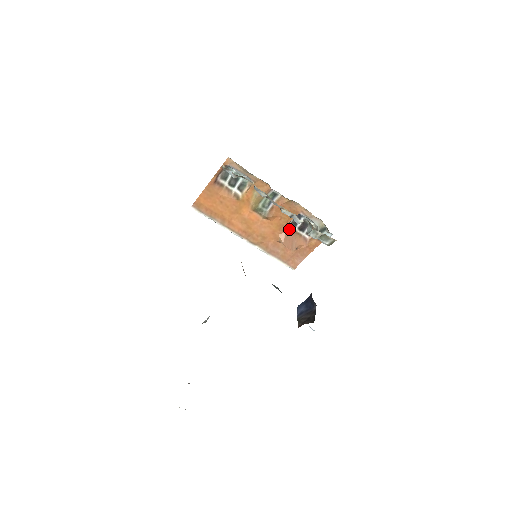
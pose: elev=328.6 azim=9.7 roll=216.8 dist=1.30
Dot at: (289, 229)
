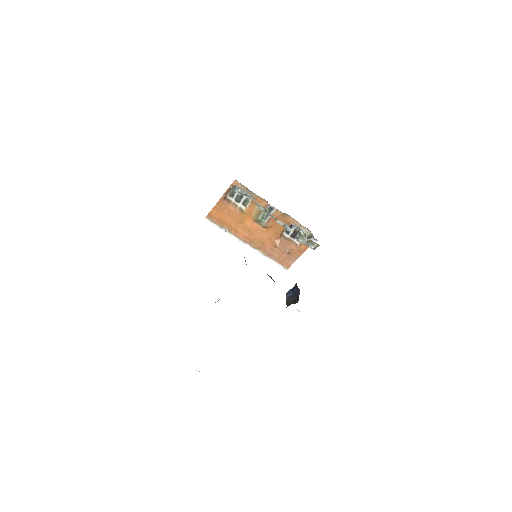
Dot at: (283, 236)
